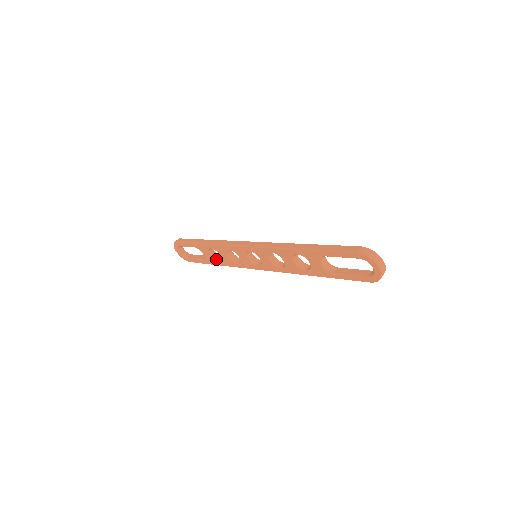
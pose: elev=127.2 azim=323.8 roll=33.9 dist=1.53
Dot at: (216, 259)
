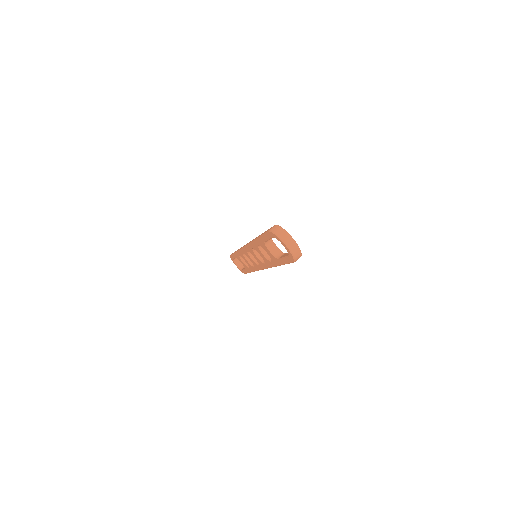
Dot at: (248, 266)
